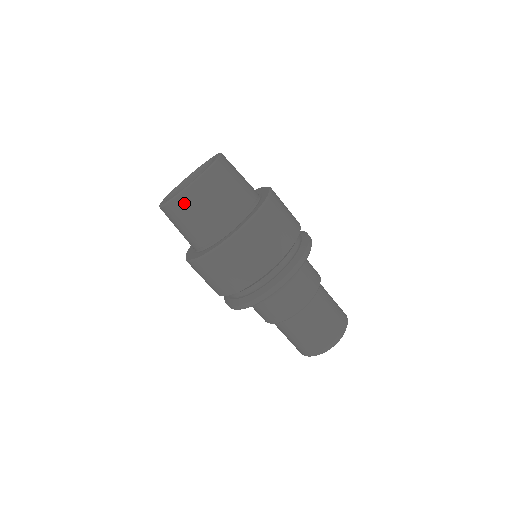
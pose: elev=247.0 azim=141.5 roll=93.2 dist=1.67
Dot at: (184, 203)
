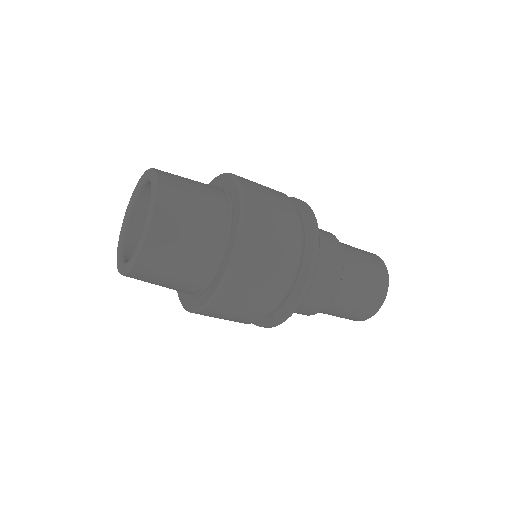
Dot at: occluded
